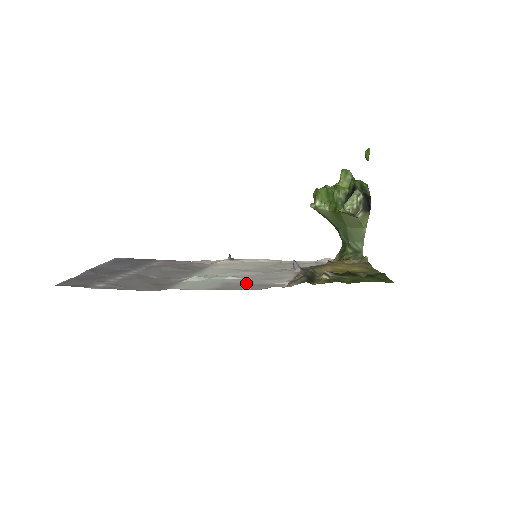
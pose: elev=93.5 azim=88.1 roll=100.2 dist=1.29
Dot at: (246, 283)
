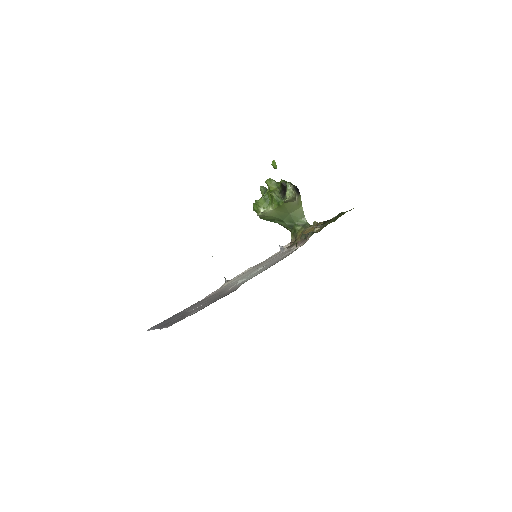
Dot at: (276, 261)
